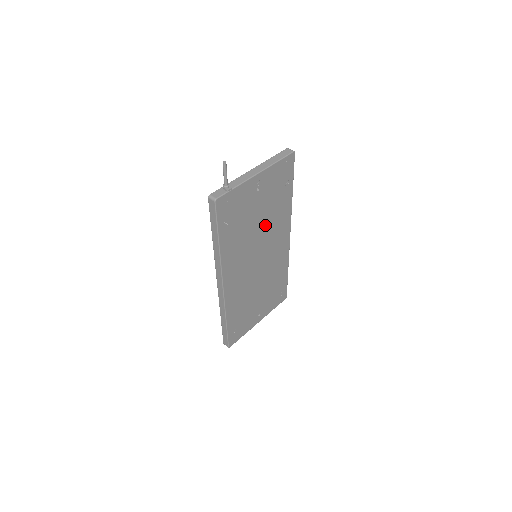
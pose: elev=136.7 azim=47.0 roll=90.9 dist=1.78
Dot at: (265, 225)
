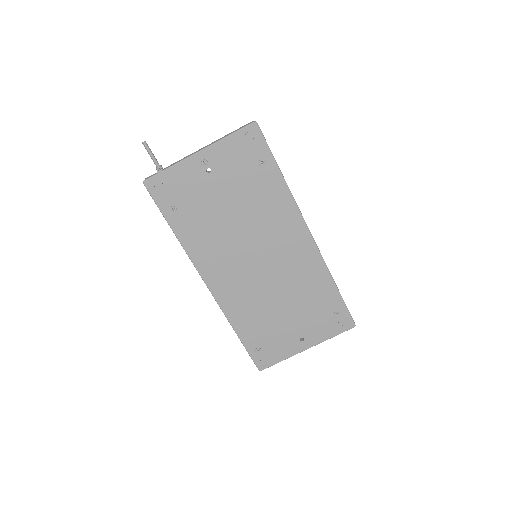
Dot at: (247, 216)
